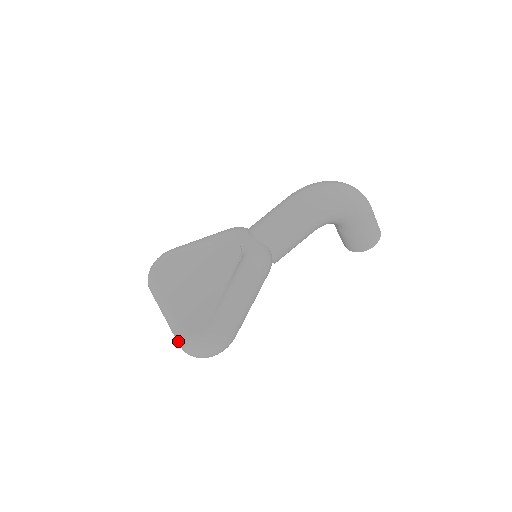
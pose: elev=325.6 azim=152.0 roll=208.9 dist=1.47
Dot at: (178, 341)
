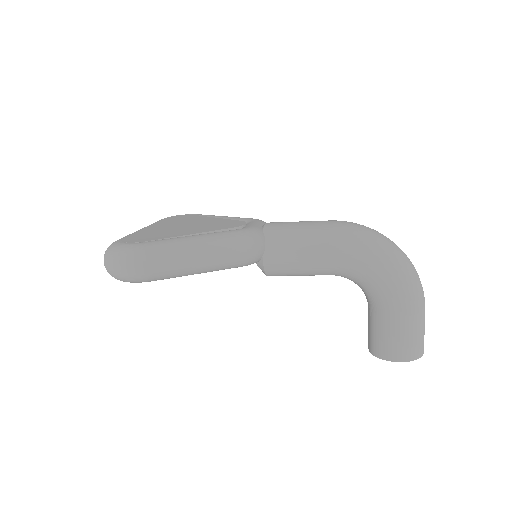
Dot at: occluded
